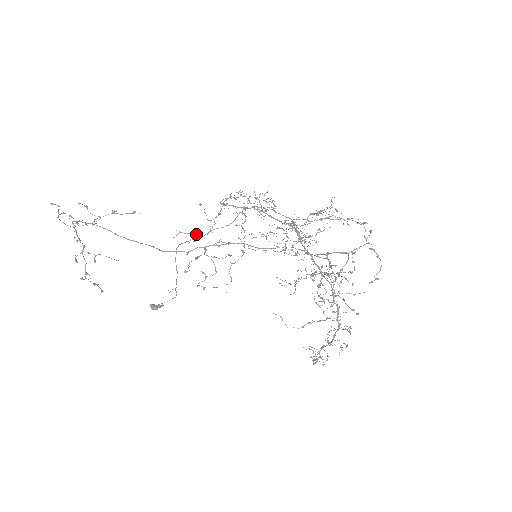
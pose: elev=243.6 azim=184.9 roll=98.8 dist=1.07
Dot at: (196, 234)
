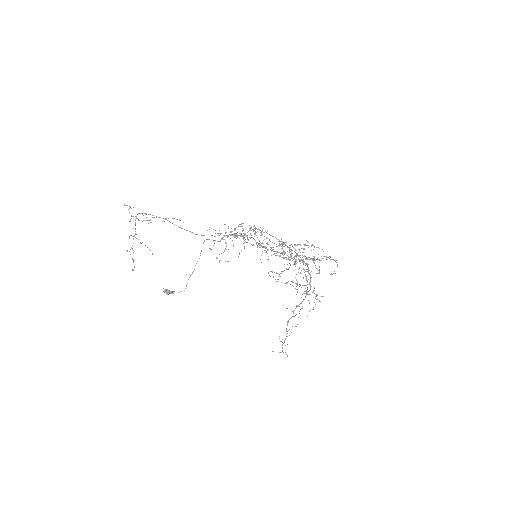
Dot at: occluded
